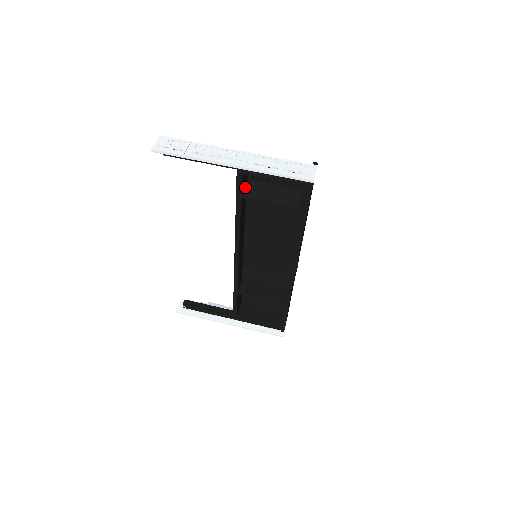
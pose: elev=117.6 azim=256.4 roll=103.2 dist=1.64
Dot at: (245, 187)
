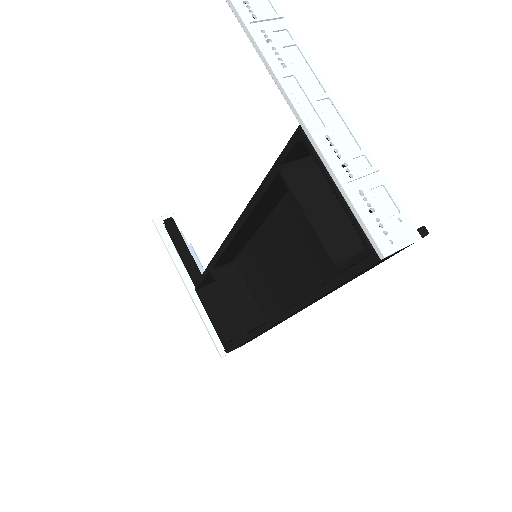
Dot at: (299, 161)
